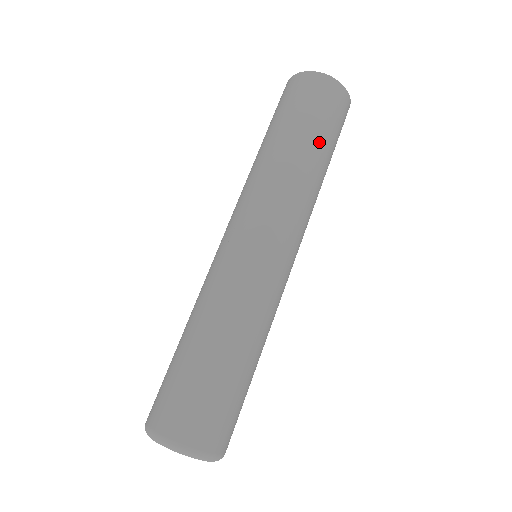
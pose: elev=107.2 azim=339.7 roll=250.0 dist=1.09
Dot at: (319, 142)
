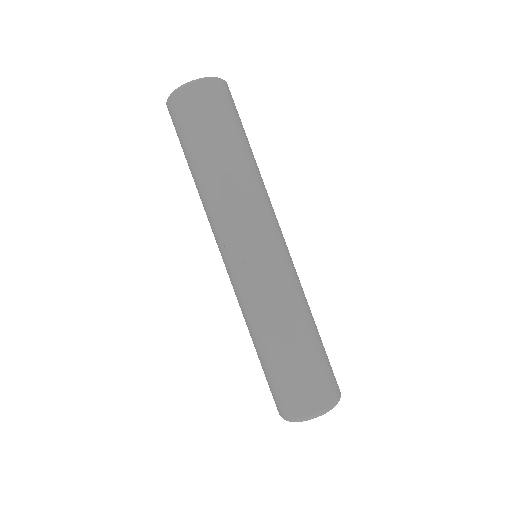
Dot at: (244, 141)
